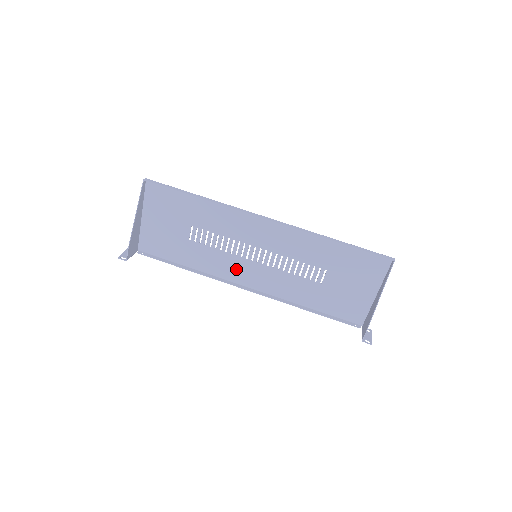
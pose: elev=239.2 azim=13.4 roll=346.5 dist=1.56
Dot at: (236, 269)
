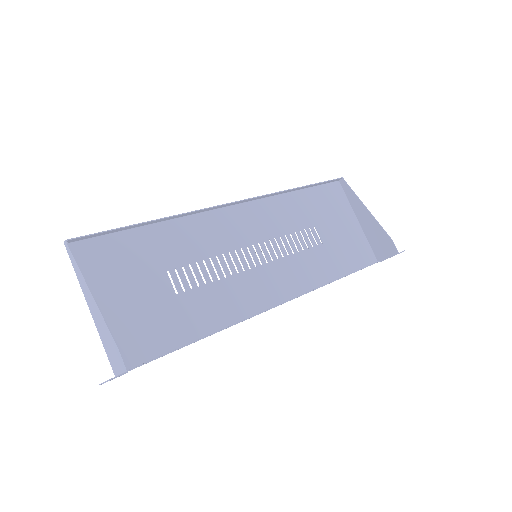
Dot at: (250, 291)
